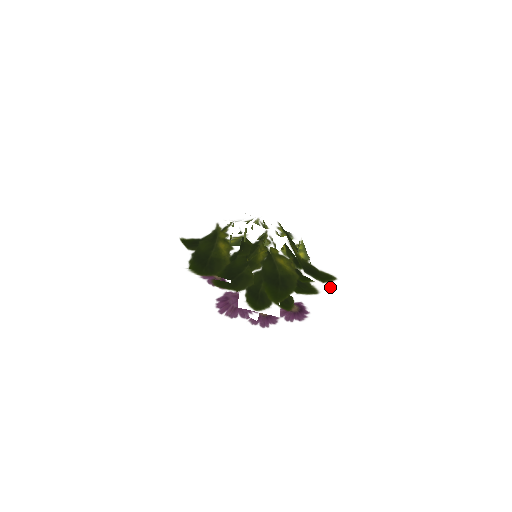
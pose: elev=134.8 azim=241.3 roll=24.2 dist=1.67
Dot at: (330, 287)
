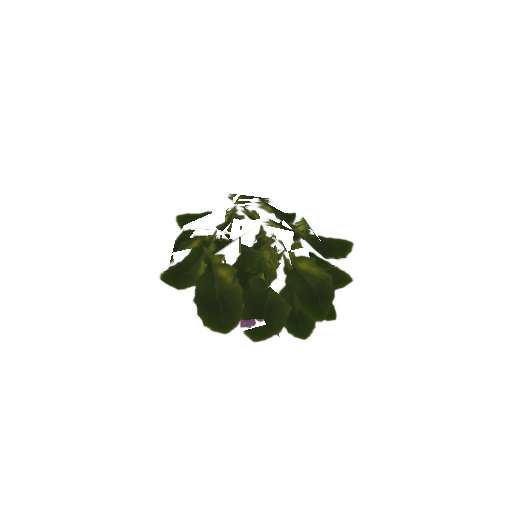
Dot at: (356, 262)
